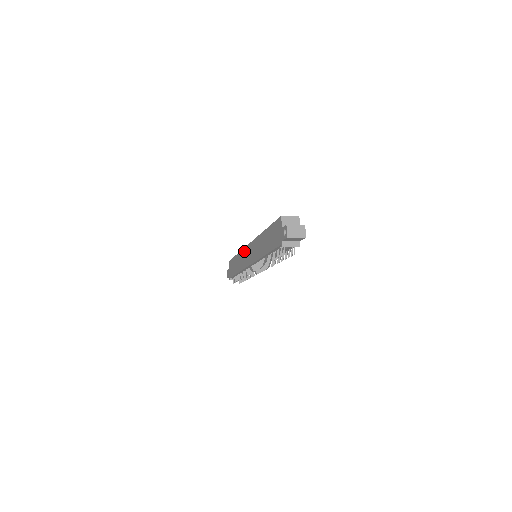
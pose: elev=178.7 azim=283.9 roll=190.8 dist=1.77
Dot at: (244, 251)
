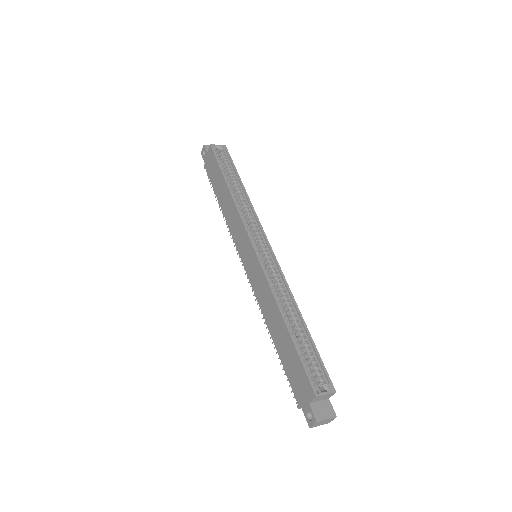
Dot at: (242, 229)
